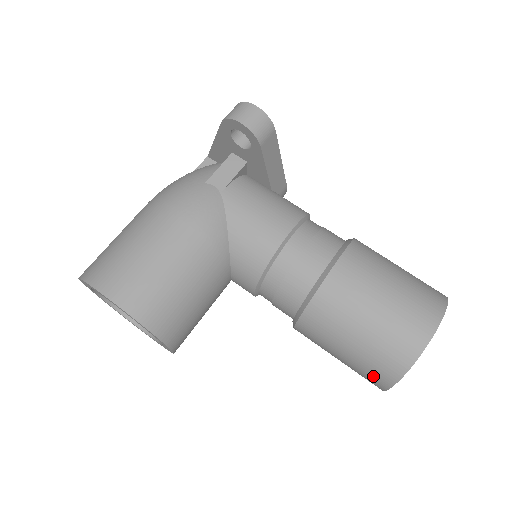
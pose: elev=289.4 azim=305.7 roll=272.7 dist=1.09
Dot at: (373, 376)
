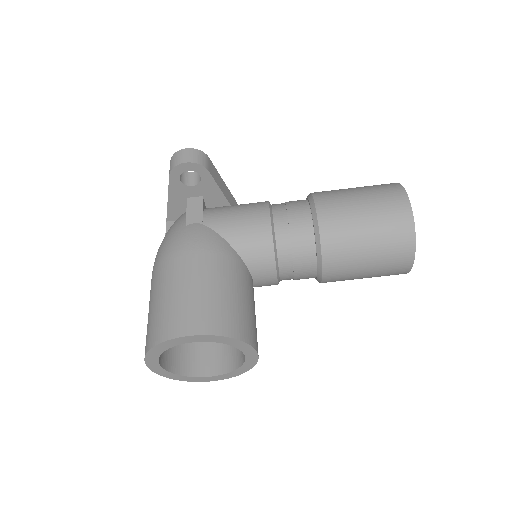
Dot at: (398, 260)
